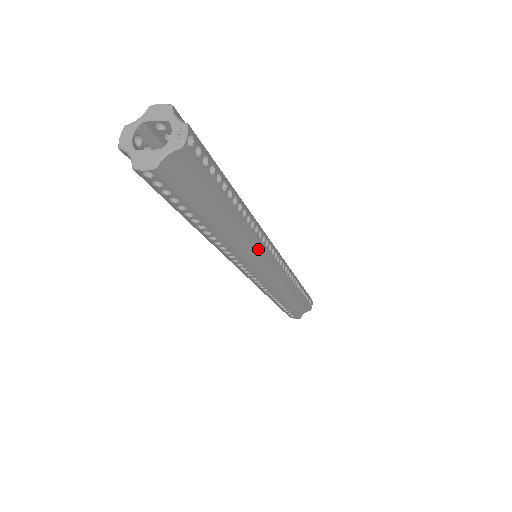
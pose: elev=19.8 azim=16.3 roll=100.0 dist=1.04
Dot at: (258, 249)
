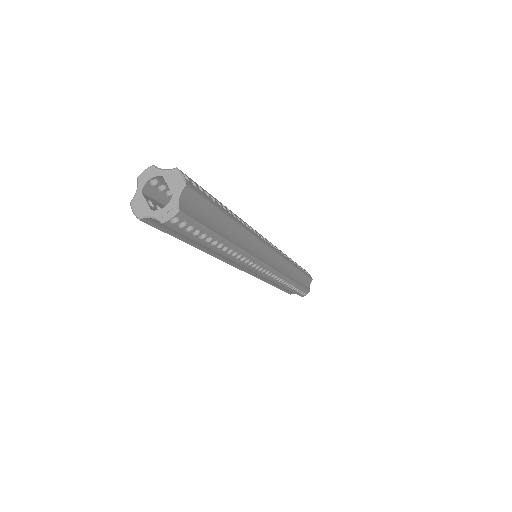
Dot at: (243, 265)
